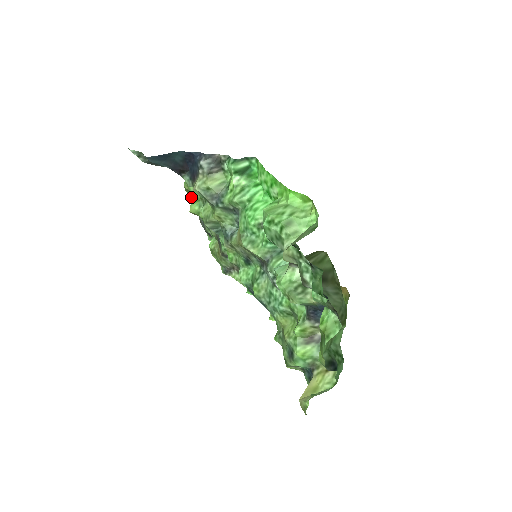
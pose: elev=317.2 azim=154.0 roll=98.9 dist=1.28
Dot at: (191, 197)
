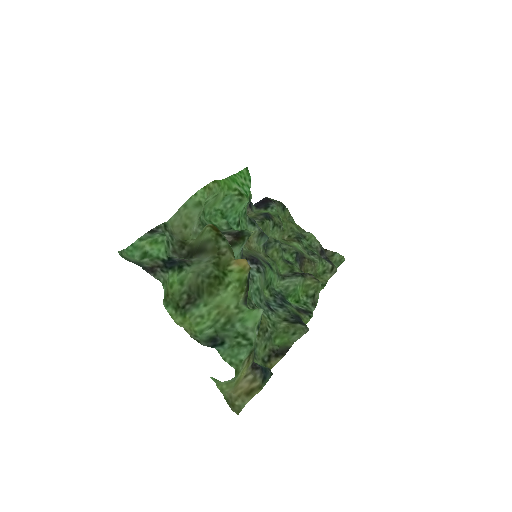
Dot at: (285, 226)
